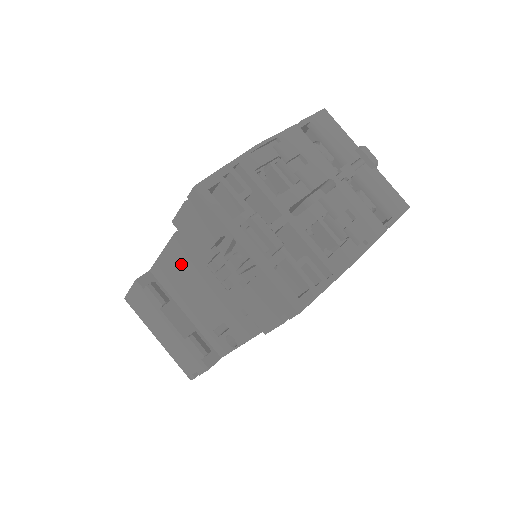
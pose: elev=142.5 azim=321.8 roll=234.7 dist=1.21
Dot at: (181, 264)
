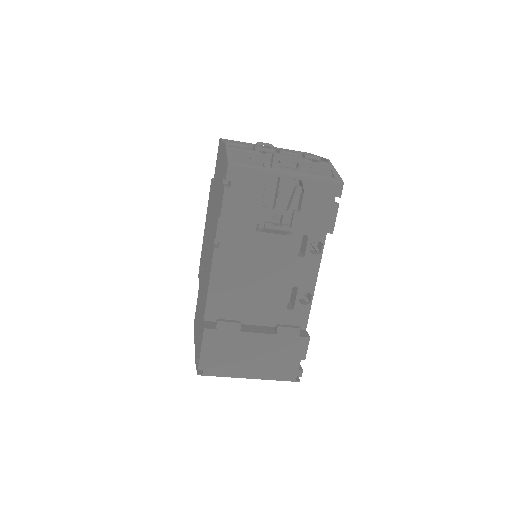
Dot at: (232, 273)
